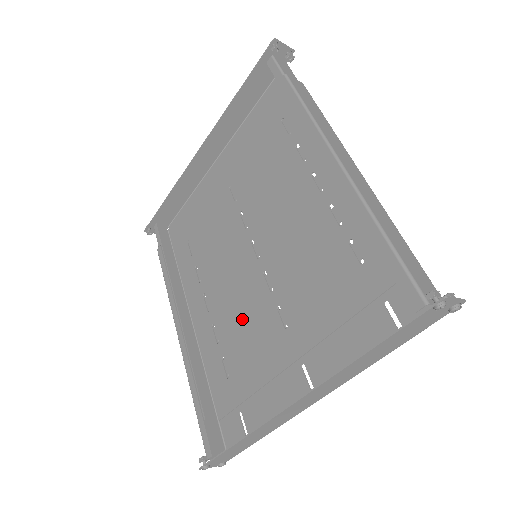
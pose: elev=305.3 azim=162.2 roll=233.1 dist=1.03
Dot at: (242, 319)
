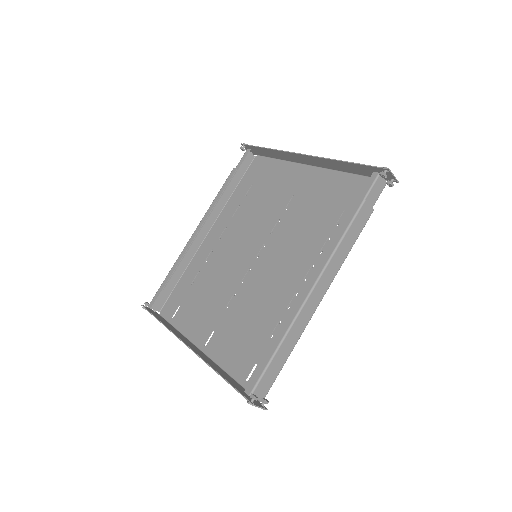
Dot at: (222, 271)
